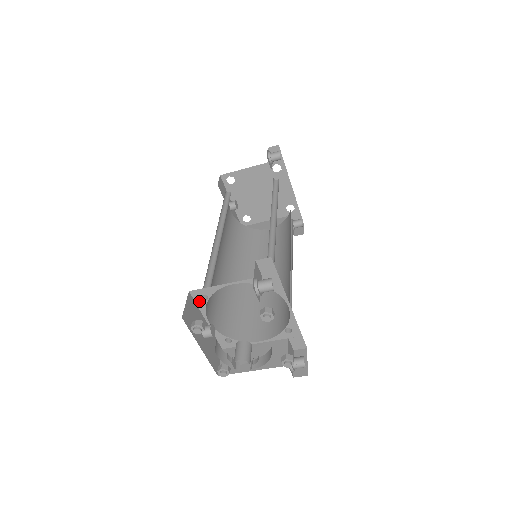
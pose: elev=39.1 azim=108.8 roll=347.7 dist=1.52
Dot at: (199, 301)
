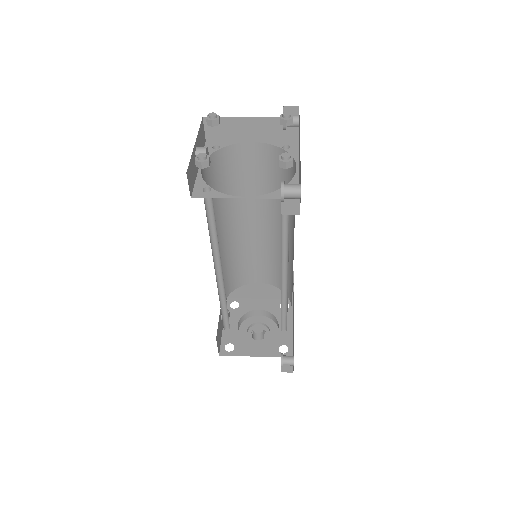
Dot at: occluded
